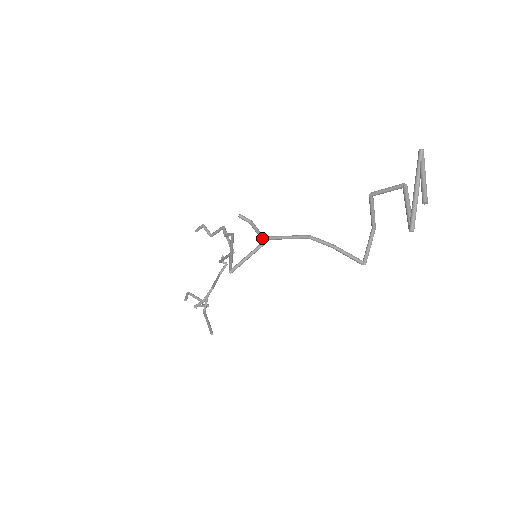
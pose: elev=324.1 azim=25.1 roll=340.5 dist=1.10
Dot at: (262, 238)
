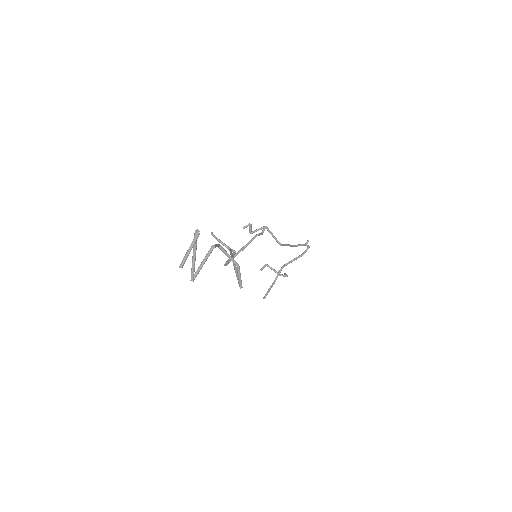
Dot at: (229, 249)
